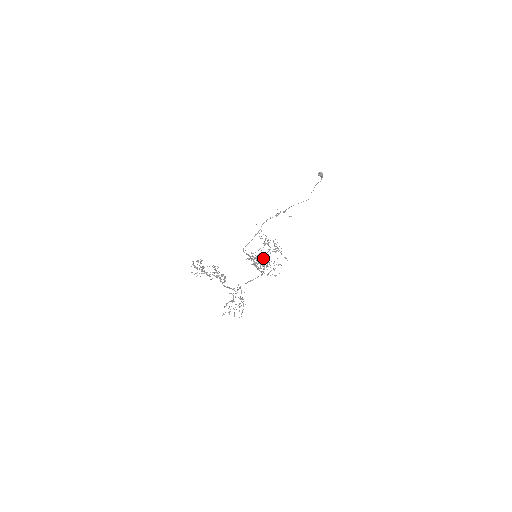
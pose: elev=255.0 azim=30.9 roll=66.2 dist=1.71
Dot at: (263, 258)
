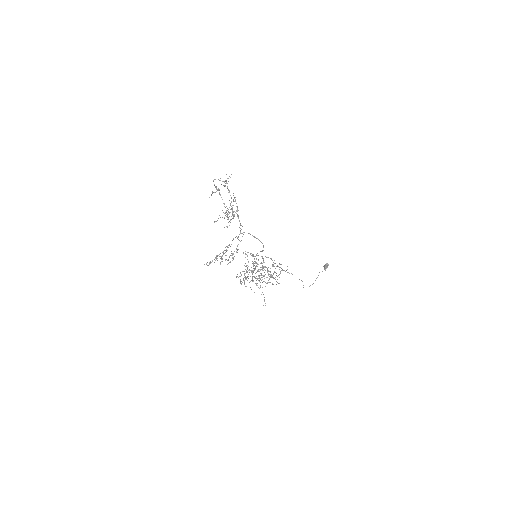
Dot at: (251, 289)
